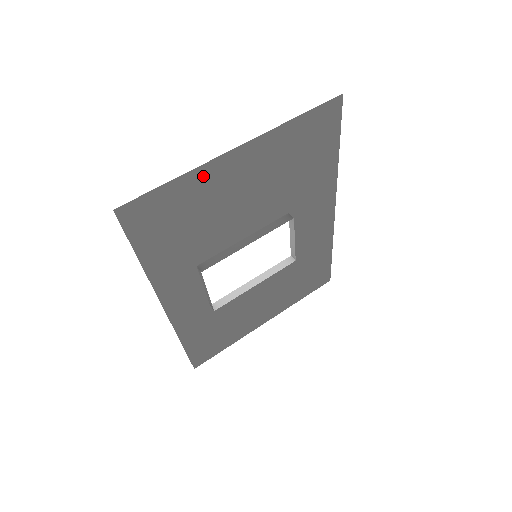
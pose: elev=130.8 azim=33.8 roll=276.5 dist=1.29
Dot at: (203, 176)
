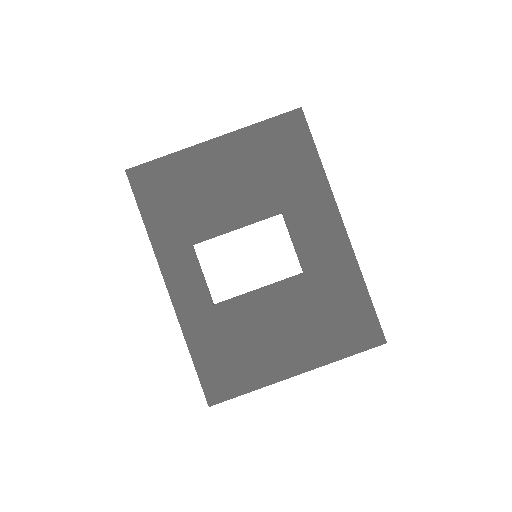
Dot at: (188, 158)
